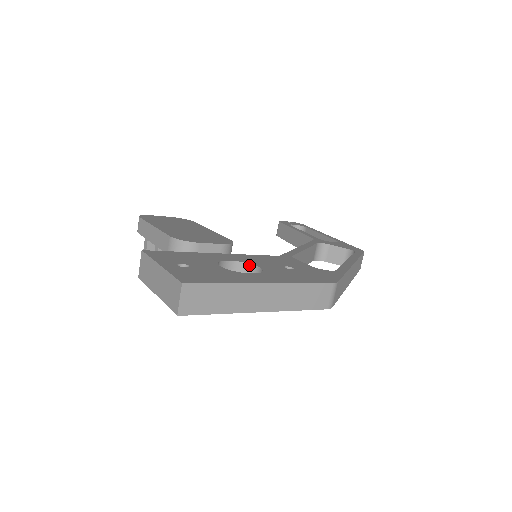
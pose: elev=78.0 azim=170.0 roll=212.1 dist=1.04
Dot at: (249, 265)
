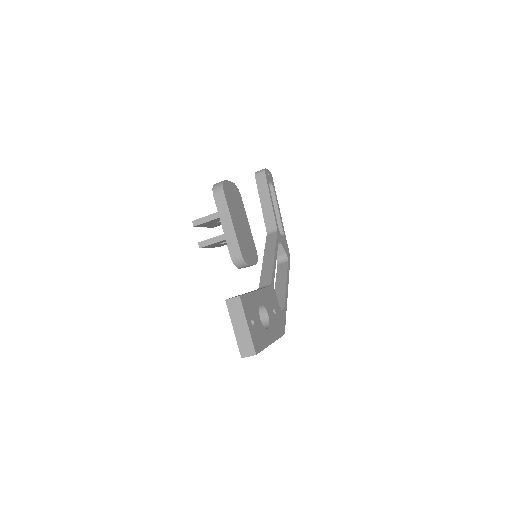
Dot at: (265, 309)
